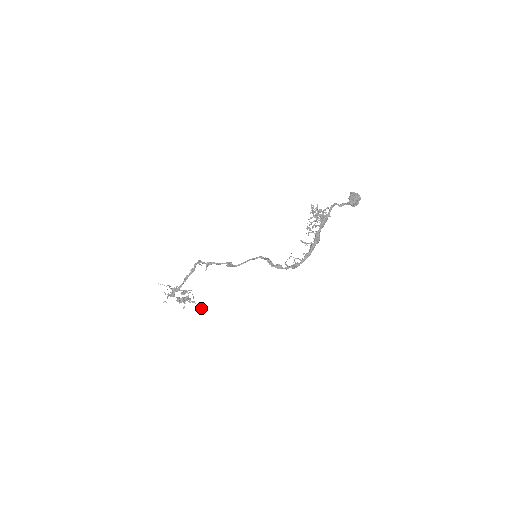
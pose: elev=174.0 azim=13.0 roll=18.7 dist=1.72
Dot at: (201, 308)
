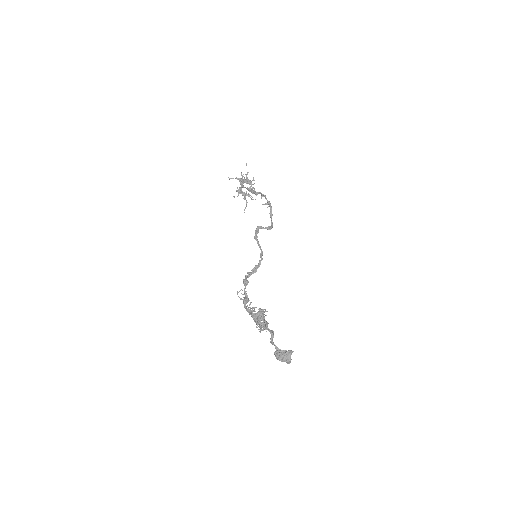
Dot at: occluded
